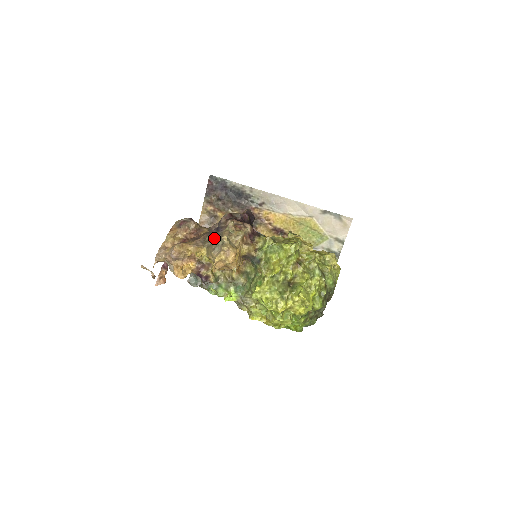
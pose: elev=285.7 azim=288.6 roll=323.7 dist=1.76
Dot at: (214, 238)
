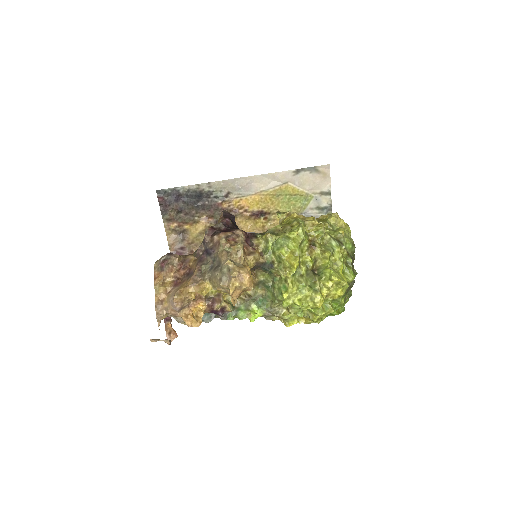
Dot at: (211, 265)
